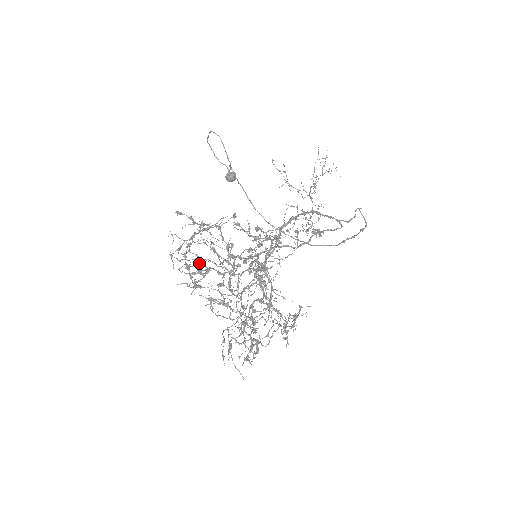
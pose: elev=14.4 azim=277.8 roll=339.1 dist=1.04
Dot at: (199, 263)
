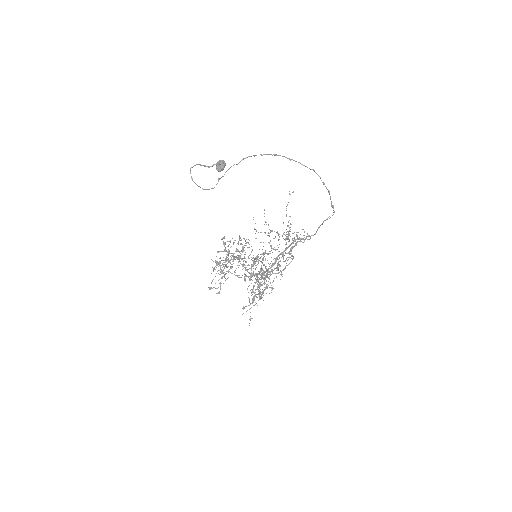
Dot at: occluded
